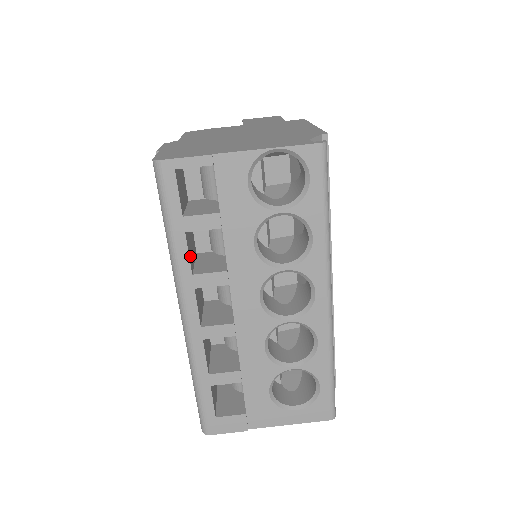
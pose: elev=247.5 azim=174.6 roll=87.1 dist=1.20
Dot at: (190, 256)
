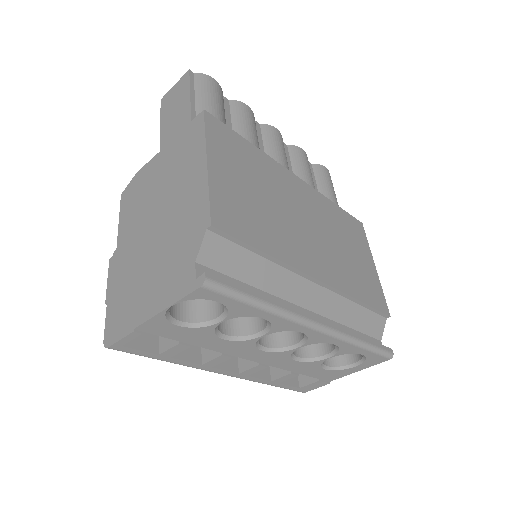
Dot at: (190, 356)
